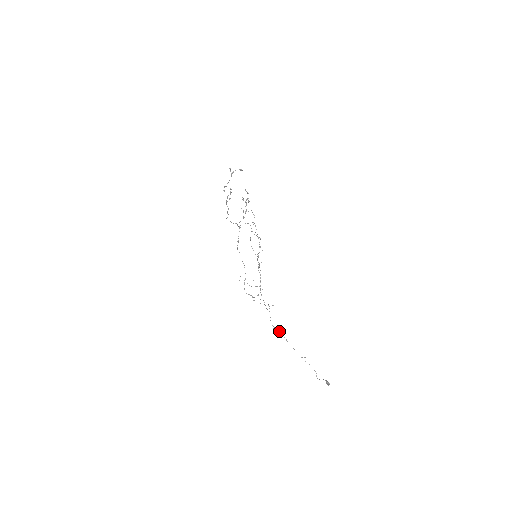
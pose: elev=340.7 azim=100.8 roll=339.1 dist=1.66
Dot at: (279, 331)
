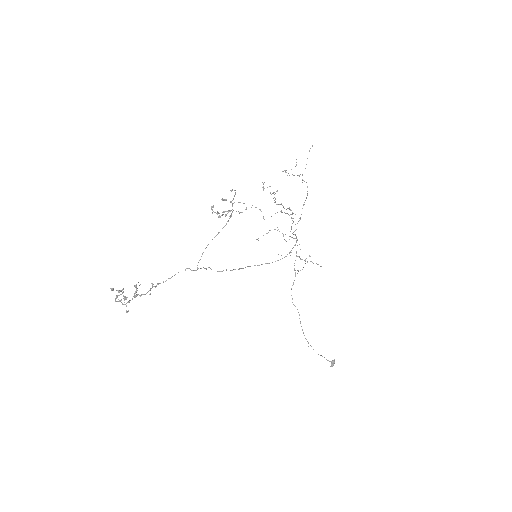
Dot at: (295, 306)
